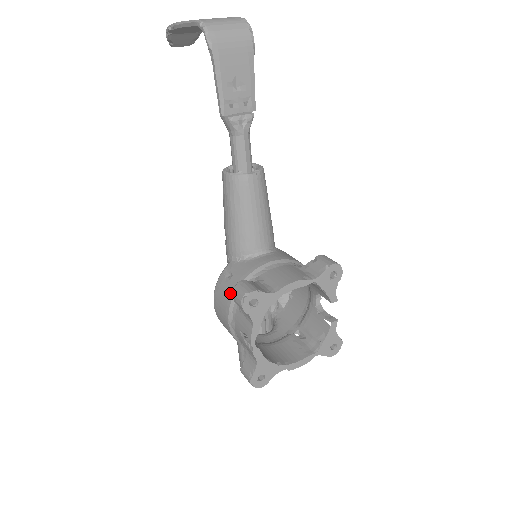
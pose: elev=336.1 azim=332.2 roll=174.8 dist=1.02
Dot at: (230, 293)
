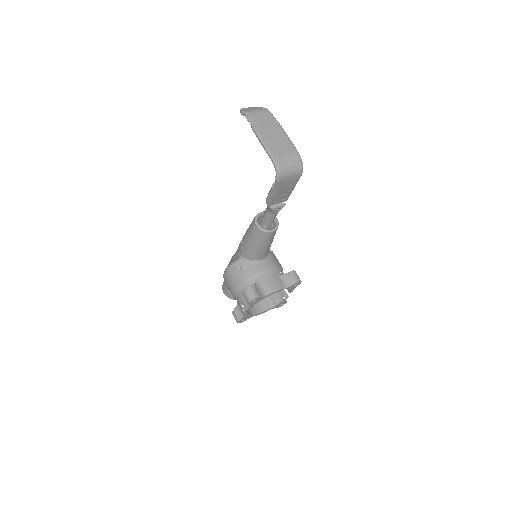
Dot at: (239, 280)
